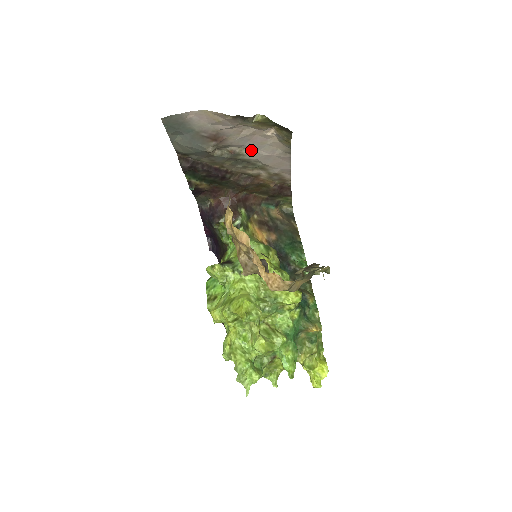
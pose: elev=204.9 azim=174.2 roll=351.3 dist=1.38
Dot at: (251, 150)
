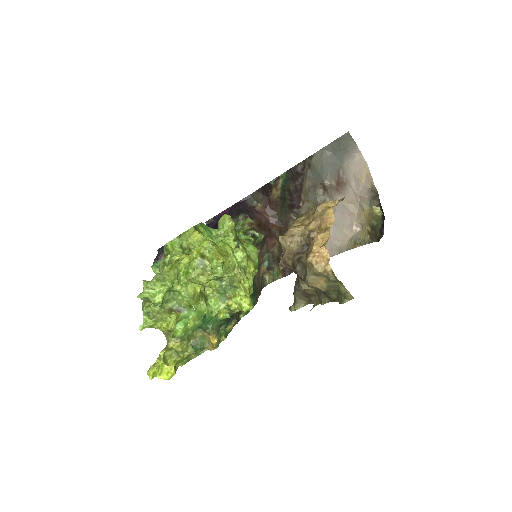
Dot at: occluded
